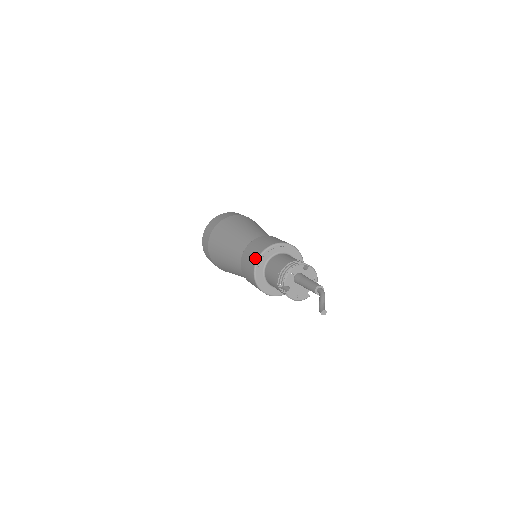
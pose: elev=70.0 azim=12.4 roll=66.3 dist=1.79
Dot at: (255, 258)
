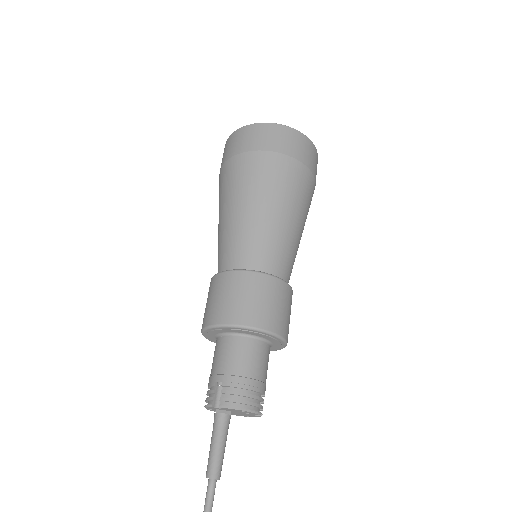
Dot at: occluded
